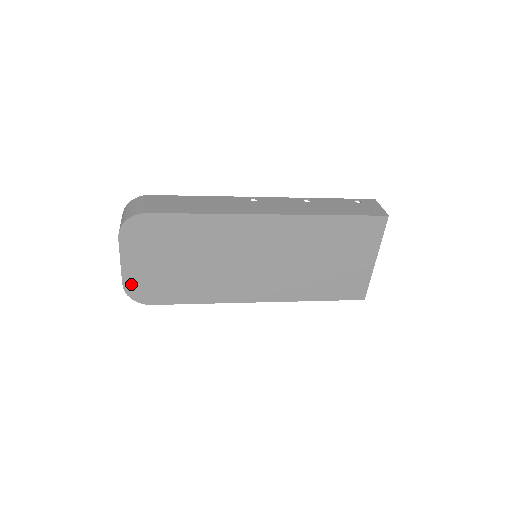
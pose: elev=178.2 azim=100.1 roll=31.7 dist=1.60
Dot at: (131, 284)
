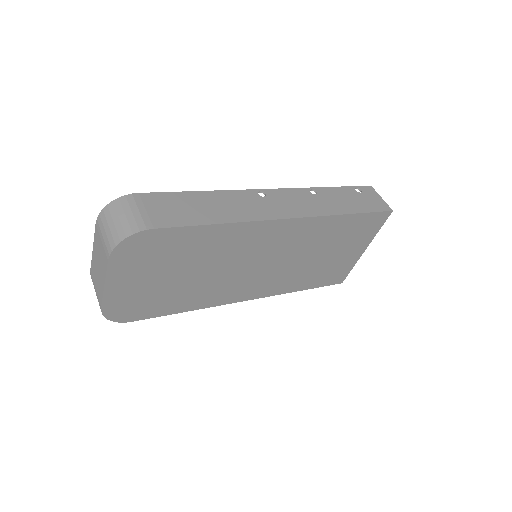
Dot at: (112, 305)
